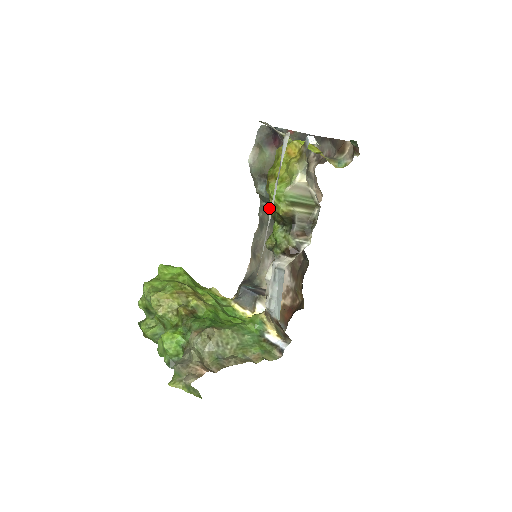
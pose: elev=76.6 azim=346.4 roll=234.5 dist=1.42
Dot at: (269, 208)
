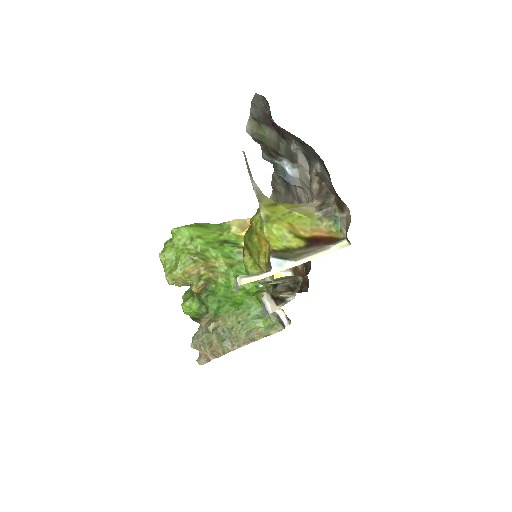
Dot at: occluded
